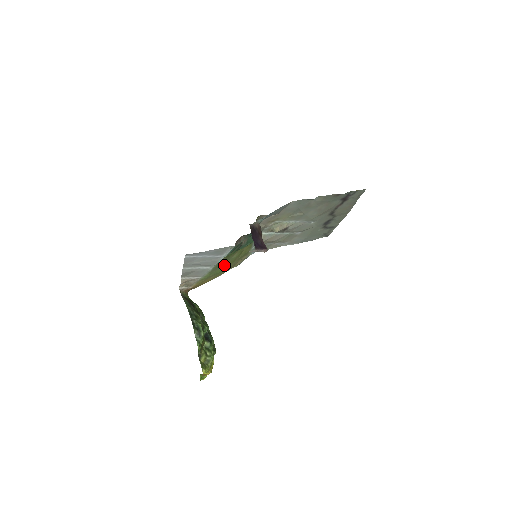
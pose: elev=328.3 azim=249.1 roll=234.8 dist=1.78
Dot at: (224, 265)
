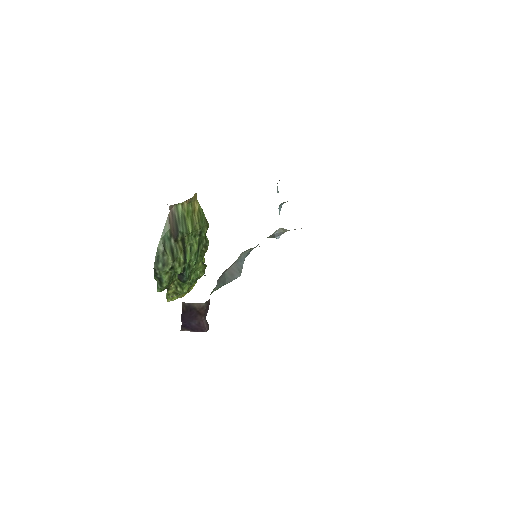
Dot at: occluded
